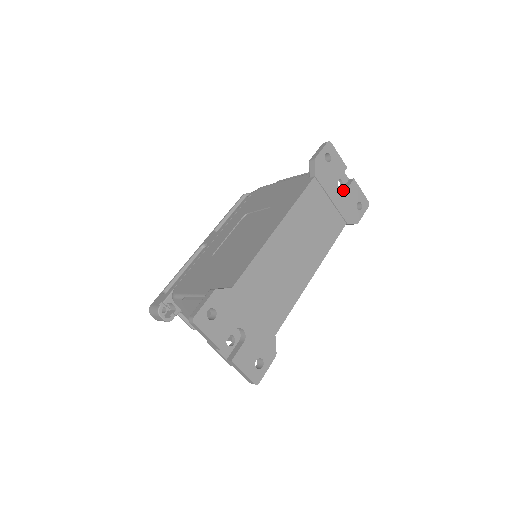
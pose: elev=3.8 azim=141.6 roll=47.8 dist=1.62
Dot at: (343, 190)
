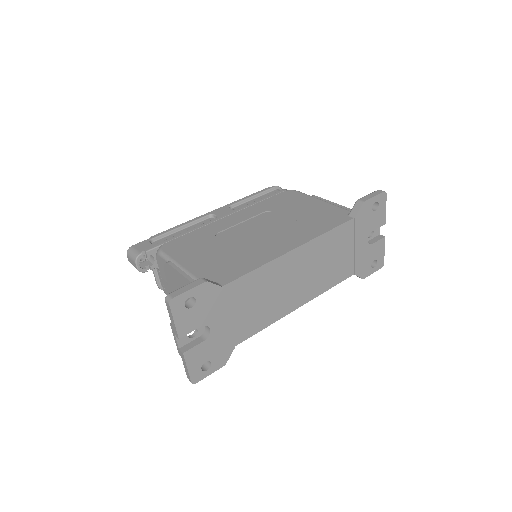
Dot at: (369, 242)
